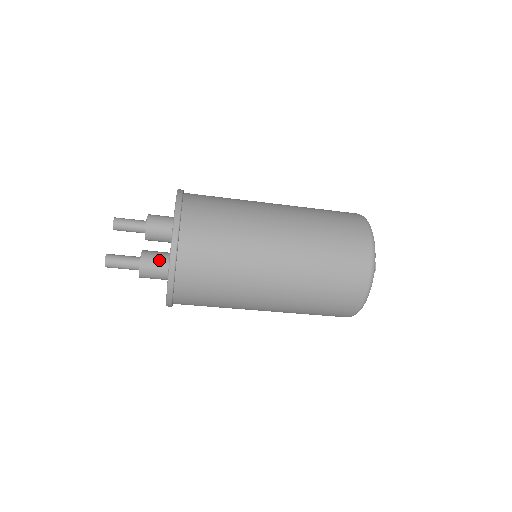
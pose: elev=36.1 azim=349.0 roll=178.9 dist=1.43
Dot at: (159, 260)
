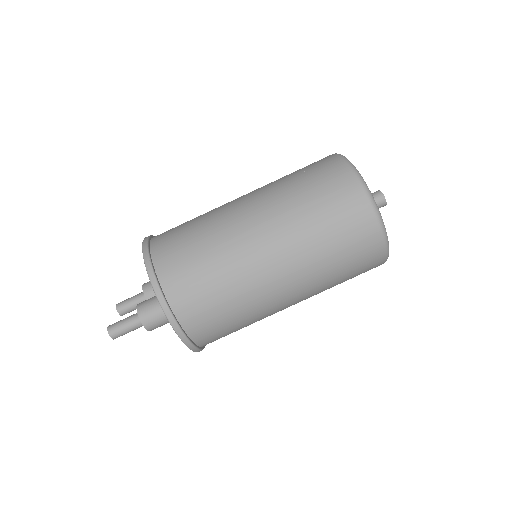
Dot at: (154, 299)
